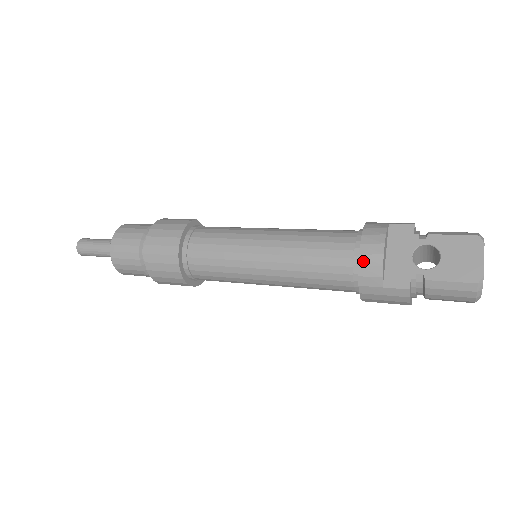
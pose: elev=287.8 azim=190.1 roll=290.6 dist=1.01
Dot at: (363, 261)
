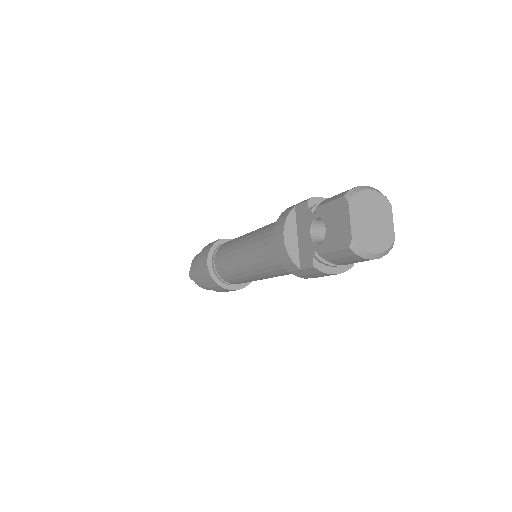
Dot at: (277, 252)
